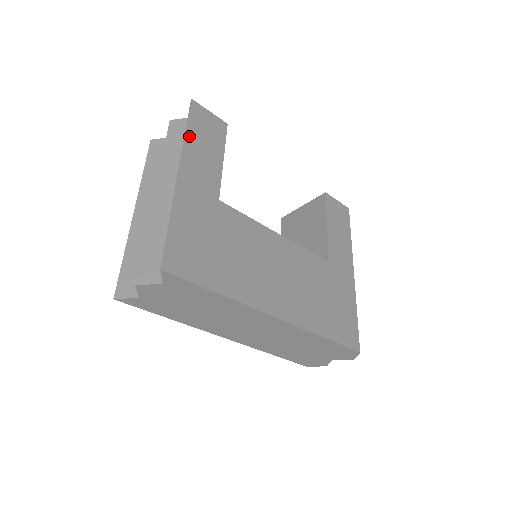
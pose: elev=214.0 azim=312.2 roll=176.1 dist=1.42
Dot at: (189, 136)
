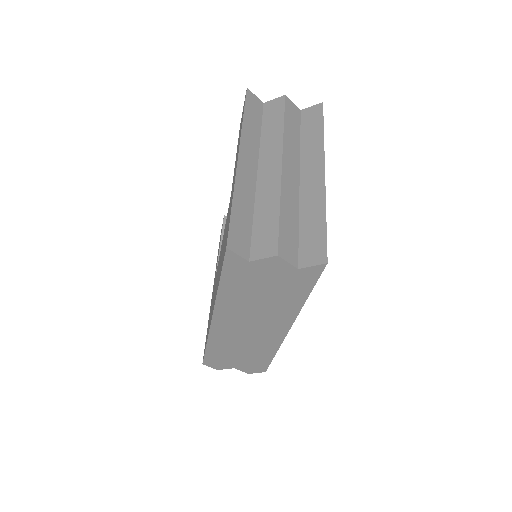
Dot at: (322, 138)
